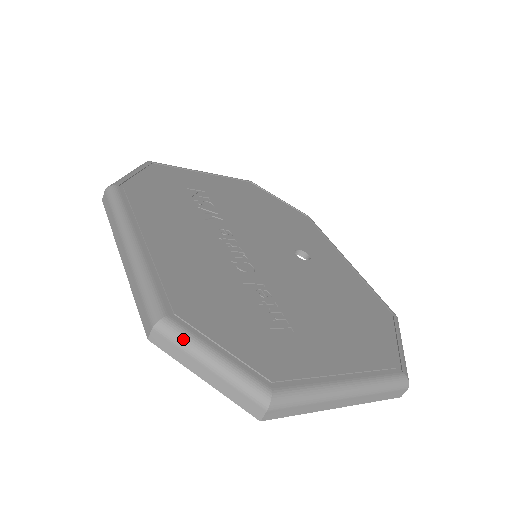
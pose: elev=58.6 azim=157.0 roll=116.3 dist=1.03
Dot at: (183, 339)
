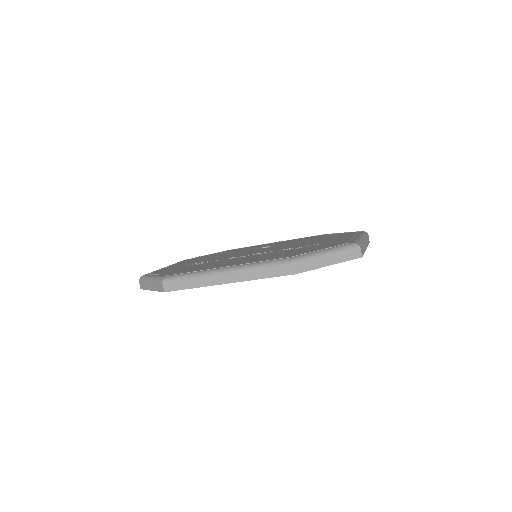
Dot at: (308, 256)
